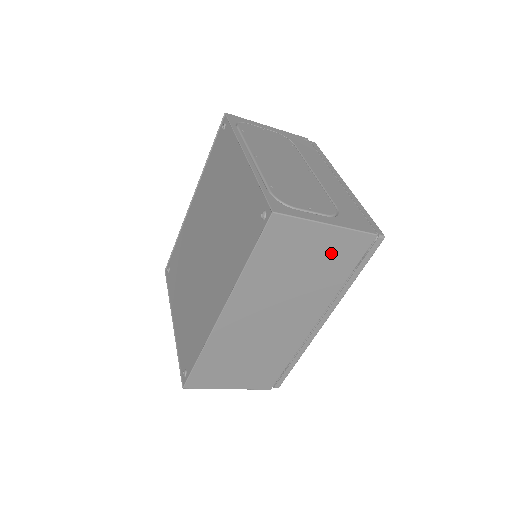
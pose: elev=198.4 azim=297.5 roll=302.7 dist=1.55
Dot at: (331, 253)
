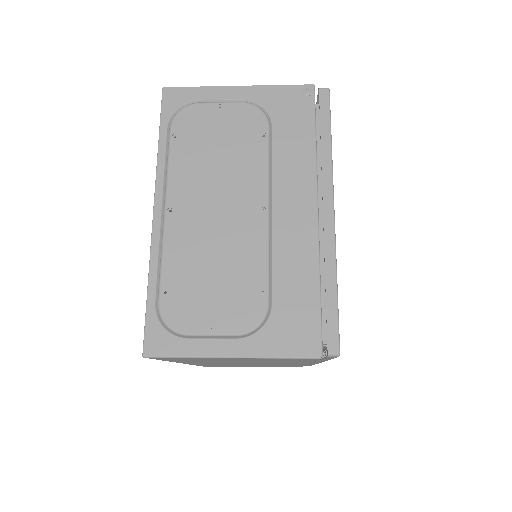
Dot at: (265, 360)
